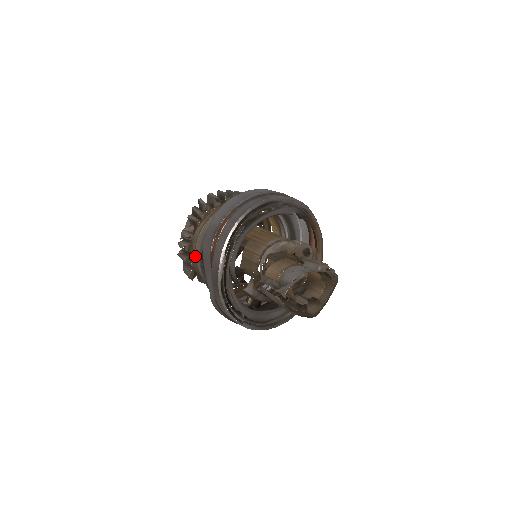
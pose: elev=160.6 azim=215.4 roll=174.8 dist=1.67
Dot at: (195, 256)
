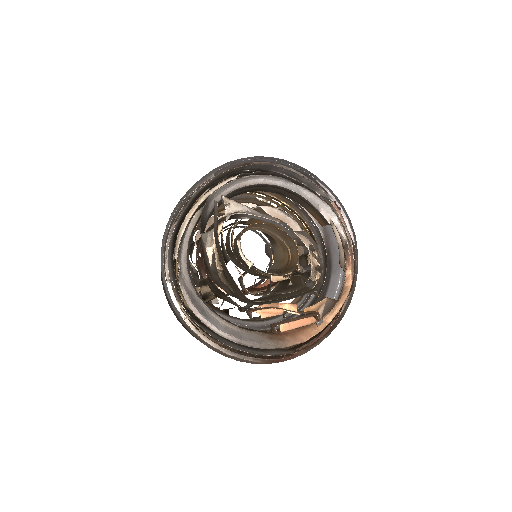
Dot at: occluded
